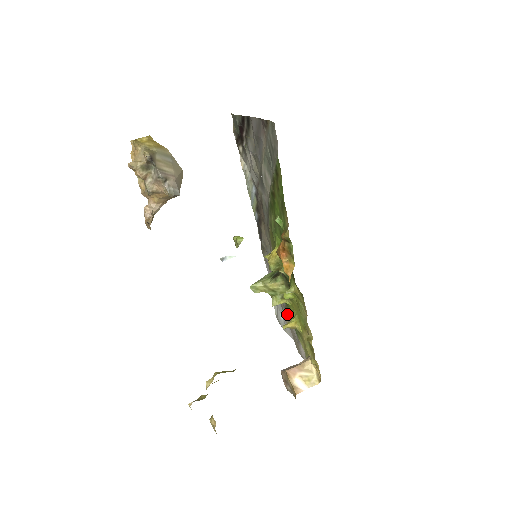
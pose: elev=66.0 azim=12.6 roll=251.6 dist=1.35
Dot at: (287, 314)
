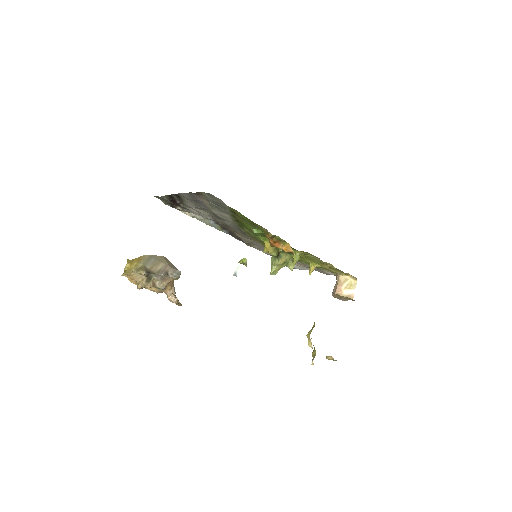
Dot at: occluded
